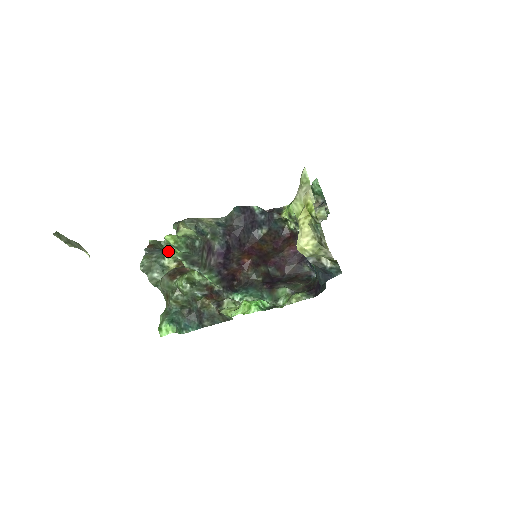
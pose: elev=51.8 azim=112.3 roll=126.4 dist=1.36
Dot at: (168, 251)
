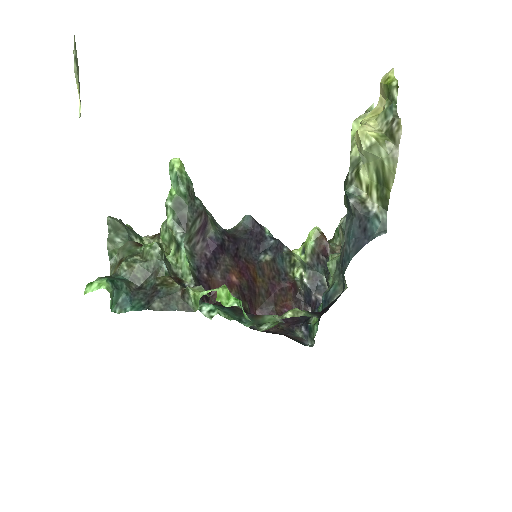
Dot at: (144, 238)
